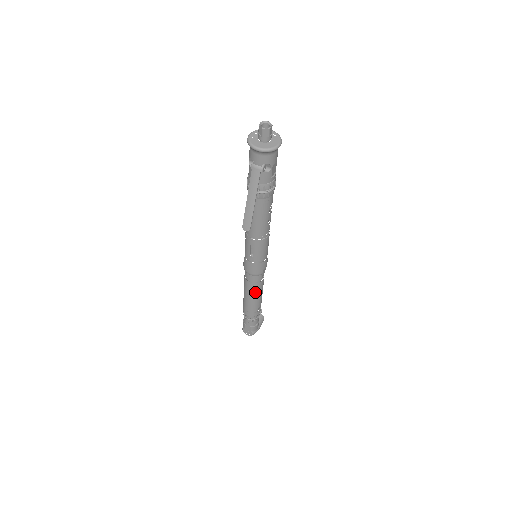
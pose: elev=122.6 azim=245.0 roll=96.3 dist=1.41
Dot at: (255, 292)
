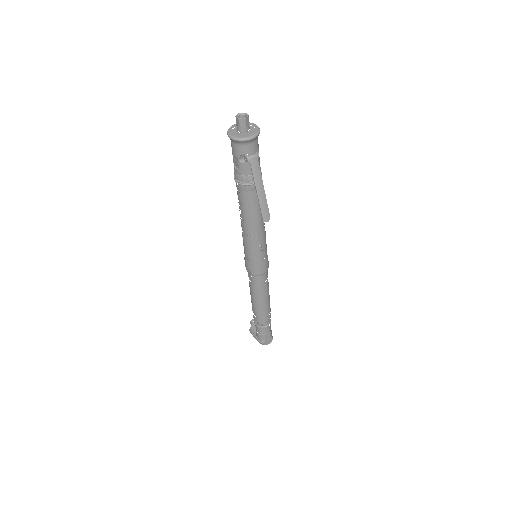
Dot at: (268, 290)
